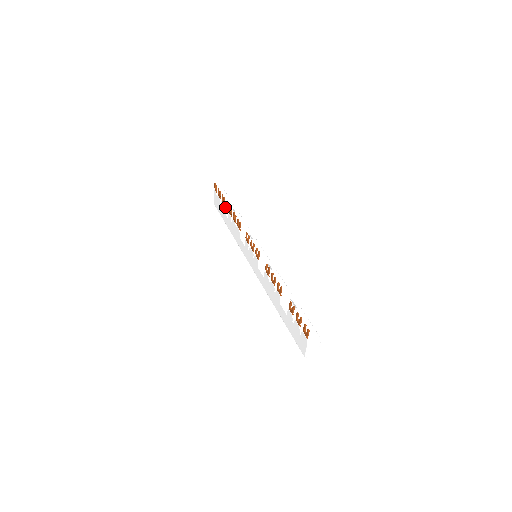
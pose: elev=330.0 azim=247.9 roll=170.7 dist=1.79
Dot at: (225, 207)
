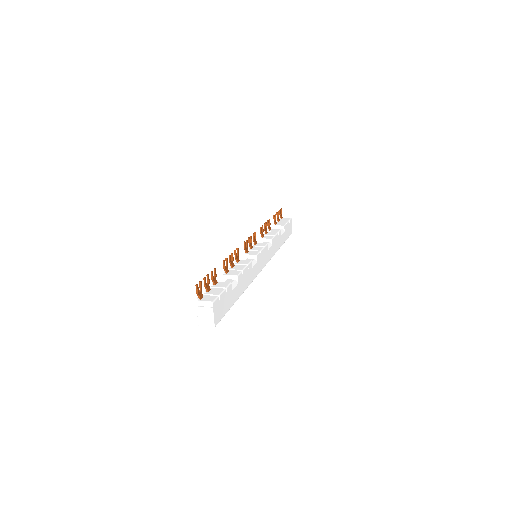
Dot at: (275, 226)
